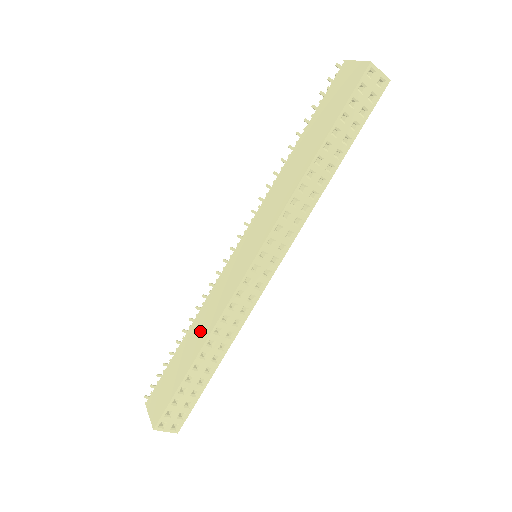
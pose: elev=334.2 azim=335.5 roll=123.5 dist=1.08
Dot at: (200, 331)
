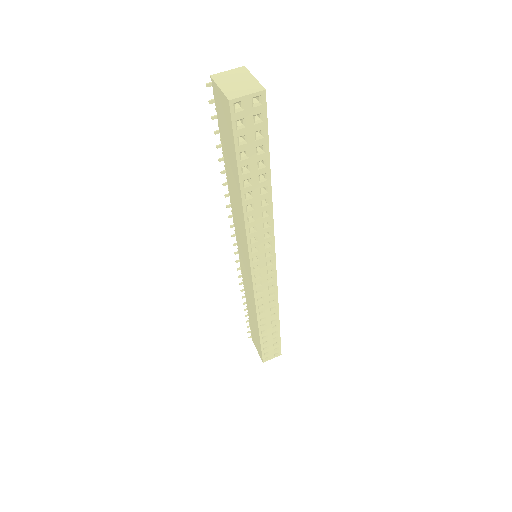
Dot at: (252, 310)
